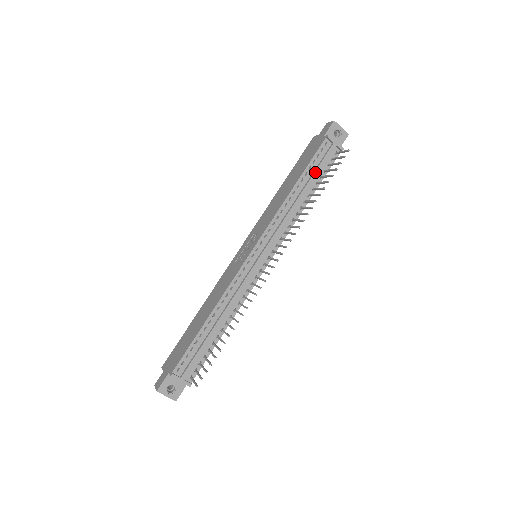
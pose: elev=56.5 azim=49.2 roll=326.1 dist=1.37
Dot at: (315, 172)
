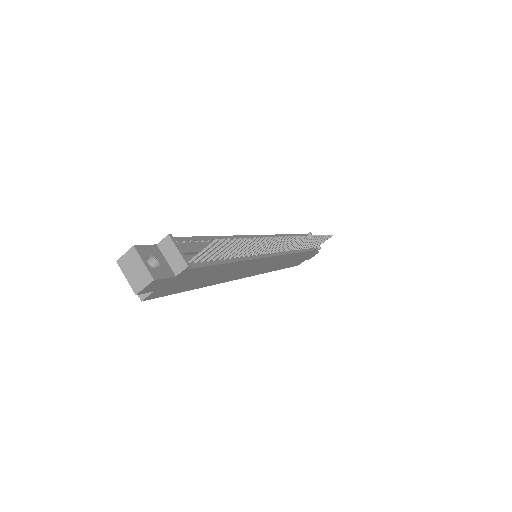
Dot at: occluded
